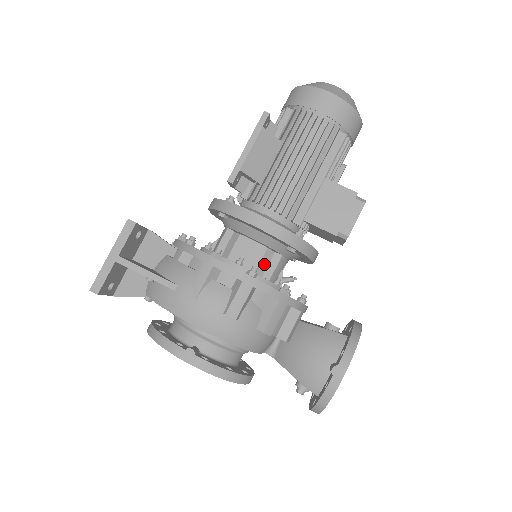
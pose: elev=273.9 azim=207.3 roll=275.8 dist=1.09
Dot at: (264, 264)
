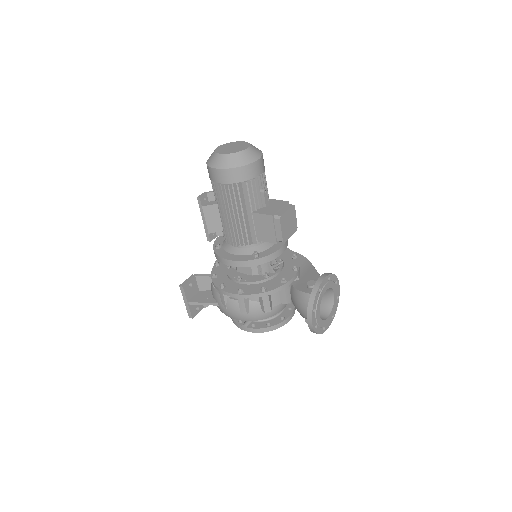
Dot at: (255, 269)
